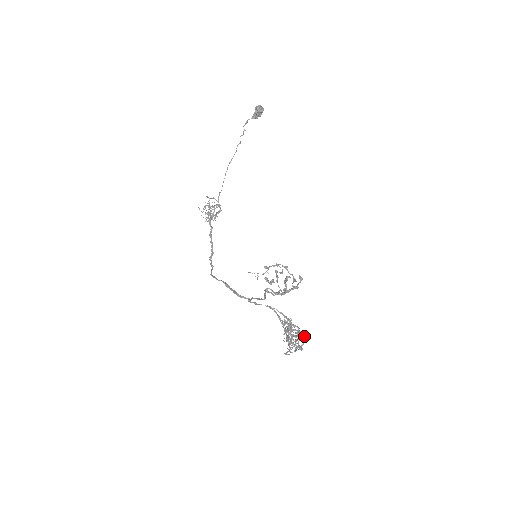
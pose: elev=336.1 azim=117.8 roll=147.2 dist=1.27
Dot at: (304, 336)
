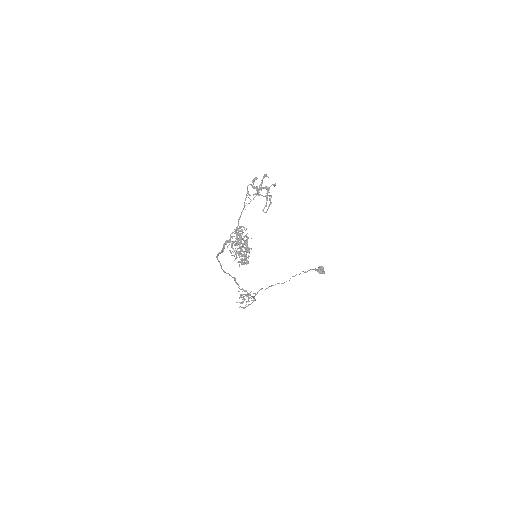
Dot at: (249, 248)
